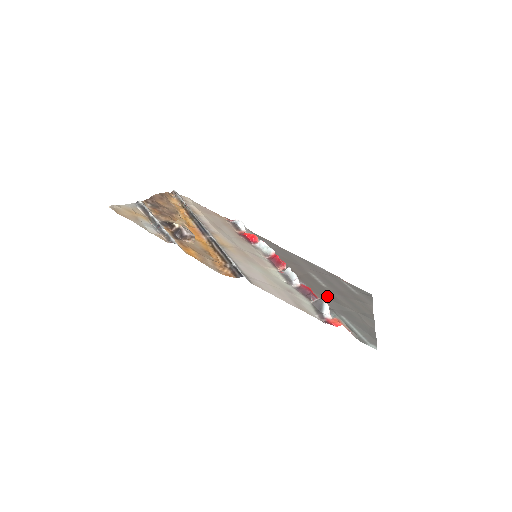
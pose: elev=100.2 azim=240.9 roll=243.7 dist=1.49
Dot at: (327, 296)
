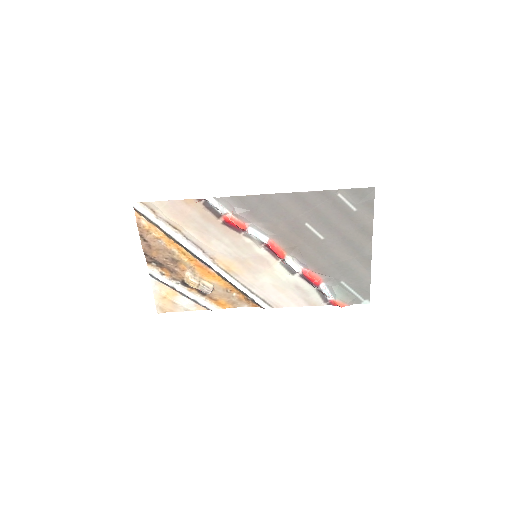
Dot at: (326, 261)
